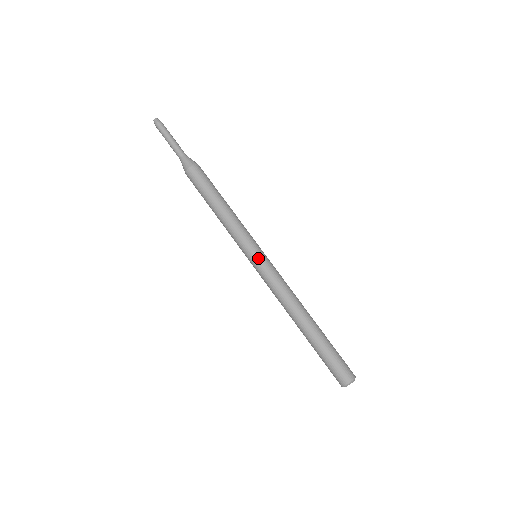
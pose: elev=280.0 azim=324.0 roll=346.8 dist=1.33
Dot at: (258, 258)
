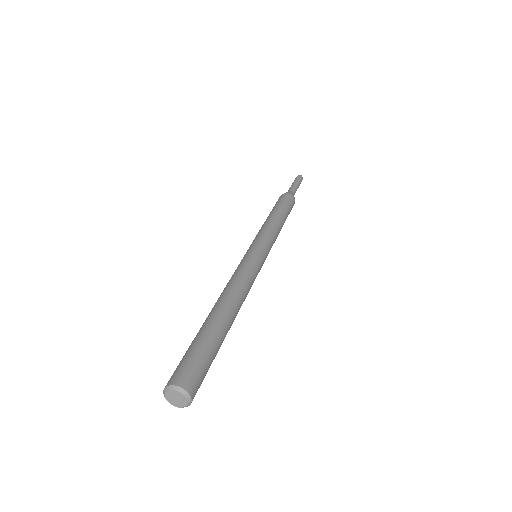
Dot at: (258, 250)
